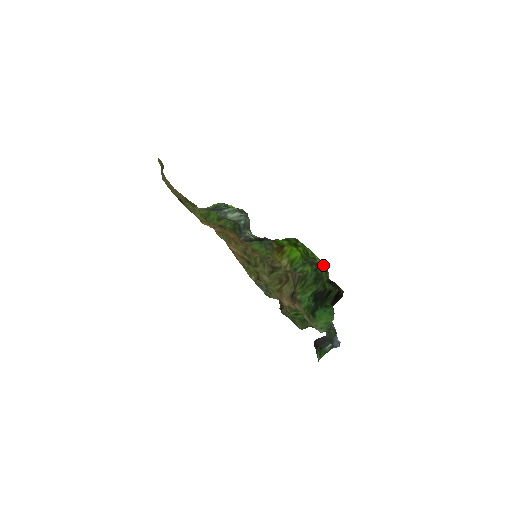
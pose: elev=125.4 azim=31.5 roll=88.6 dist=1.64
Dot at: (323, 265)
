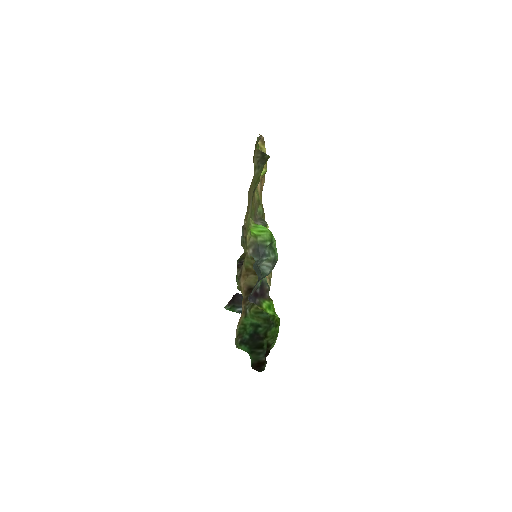
Dot at: occluded
